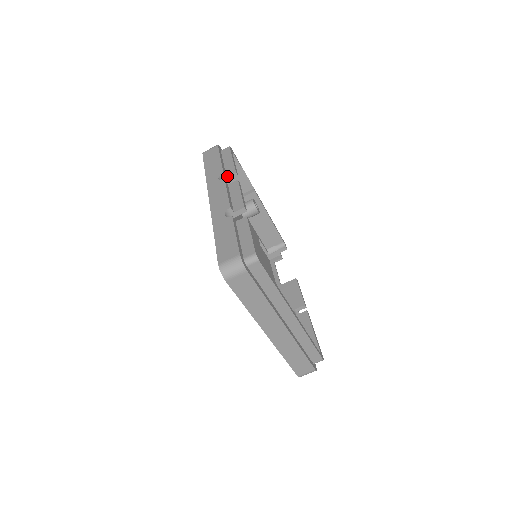
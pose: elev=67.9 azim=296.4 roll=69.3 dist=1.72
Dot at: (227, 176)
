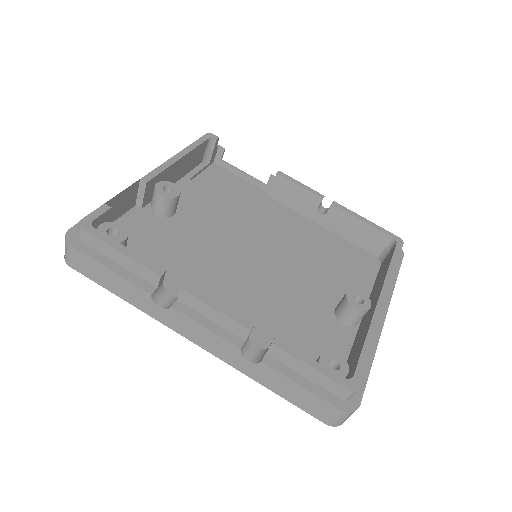
Dot at: (156, 287)
